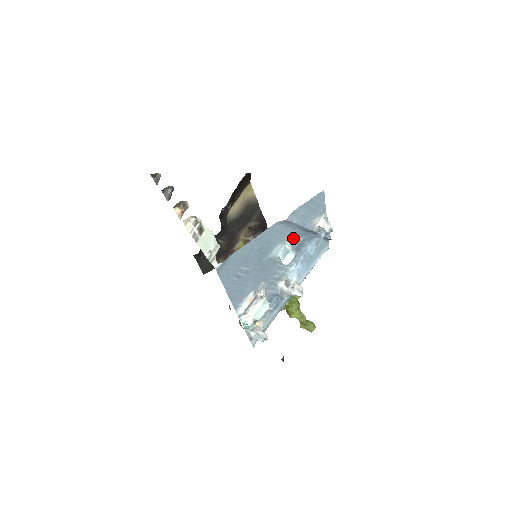
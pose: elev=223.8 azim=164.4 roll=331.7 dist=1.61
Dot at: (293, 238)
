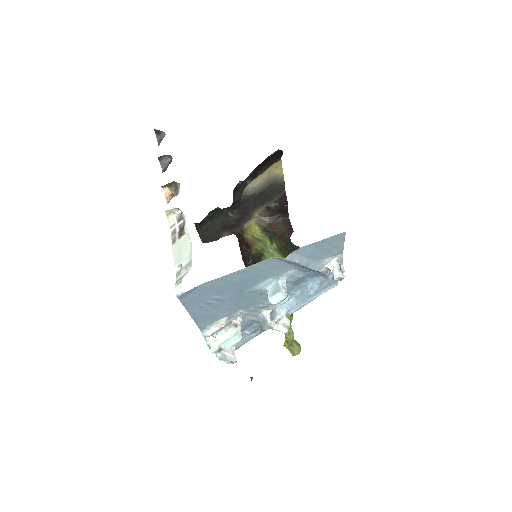
Dot at: (291, 273)
